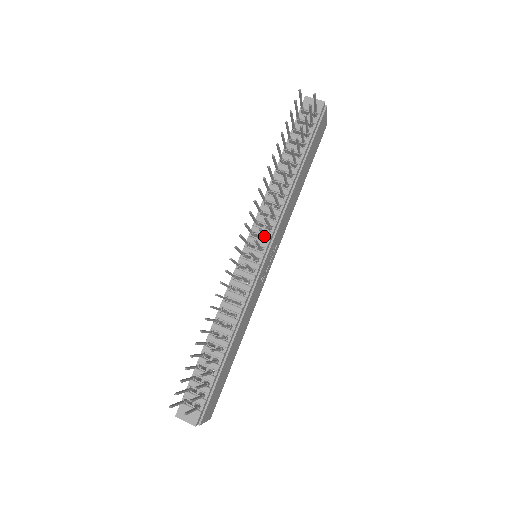
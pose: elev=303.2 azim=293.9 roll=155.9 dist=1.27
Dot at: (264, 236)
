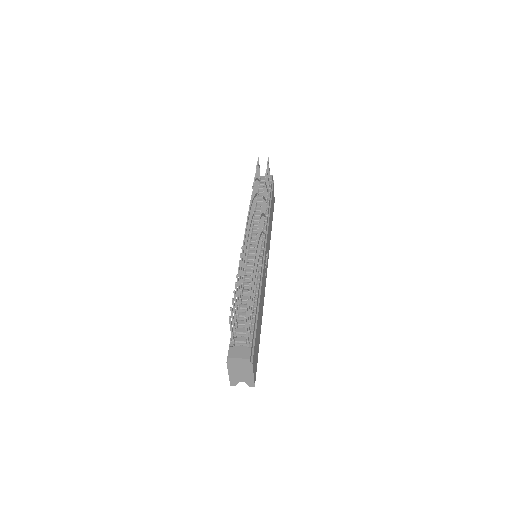
Dot at: occluded
